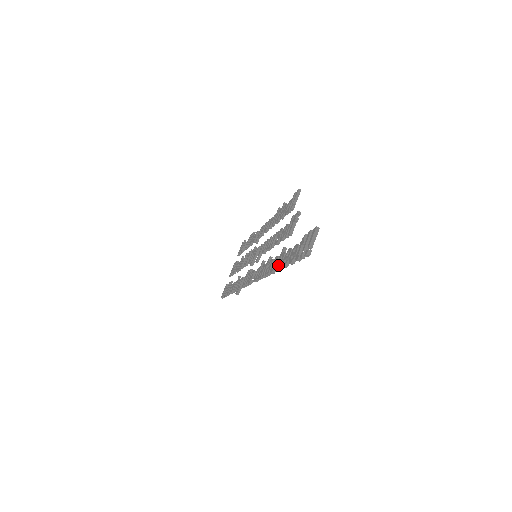
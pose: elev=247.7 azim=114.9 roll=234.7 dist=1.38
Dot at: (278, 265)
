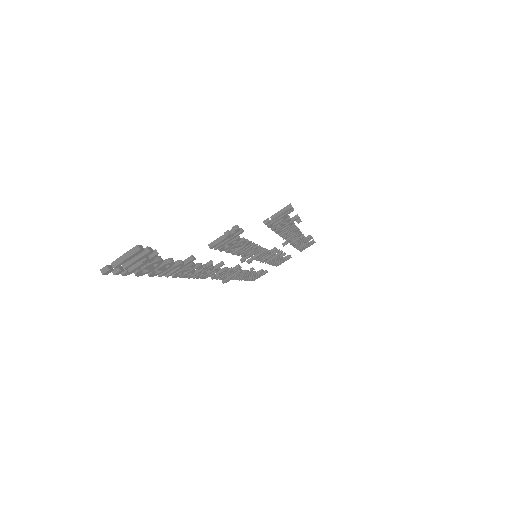
Dot at: occluded
